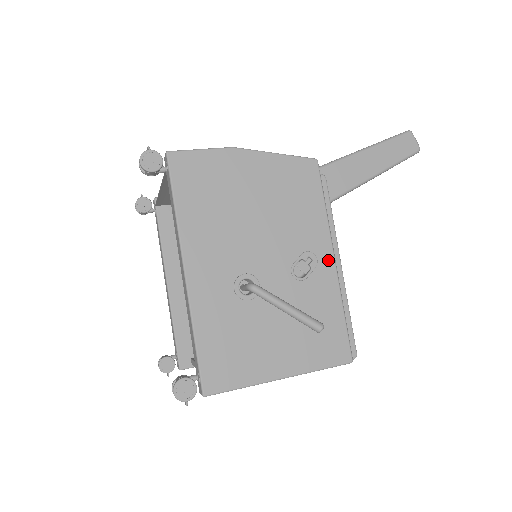
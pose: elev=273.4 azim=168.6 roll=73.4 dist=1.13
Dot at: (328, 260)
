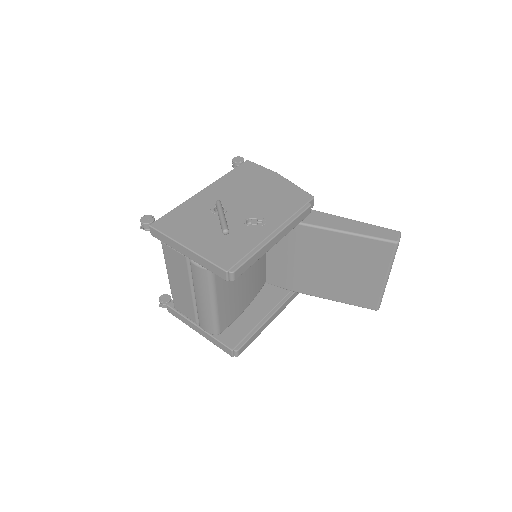
Dot at: (270, 229)
